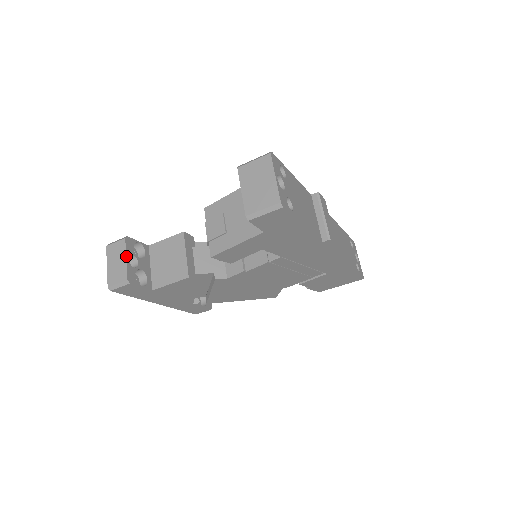
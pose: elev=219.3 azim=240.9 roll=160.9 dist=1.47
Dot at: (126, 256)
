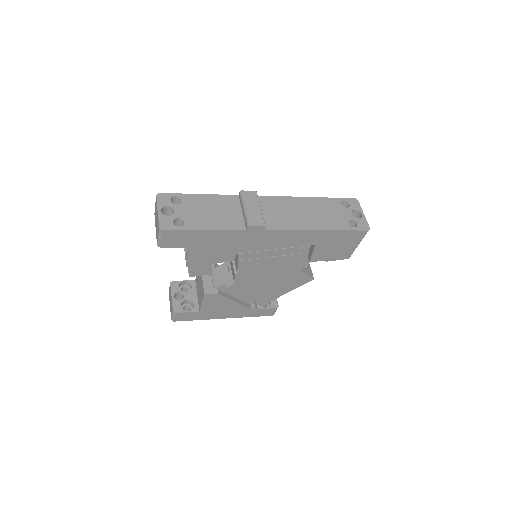
Dot at: (171, 295)
